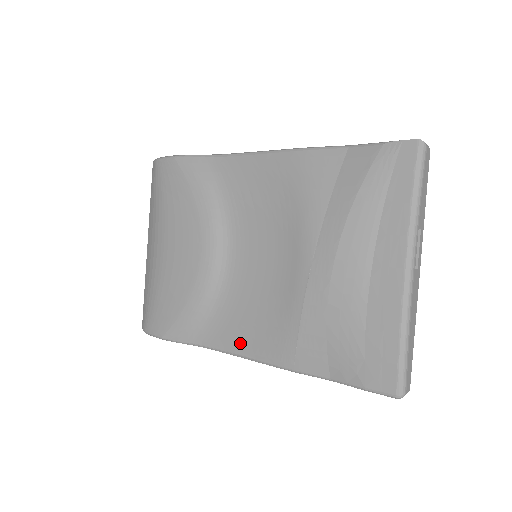
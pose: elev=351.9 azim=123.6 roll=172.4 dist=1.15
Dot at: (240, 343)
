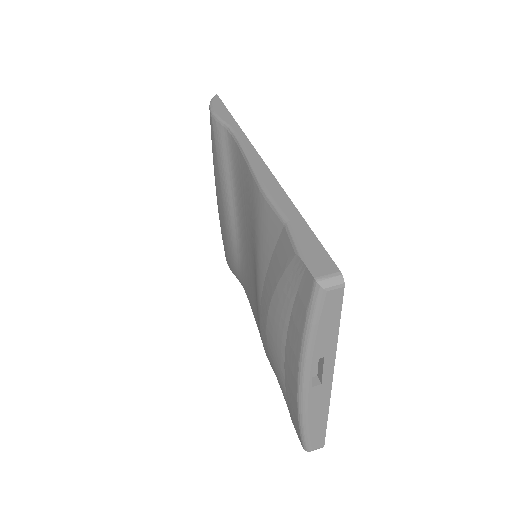
Dot at: (253, 312)
